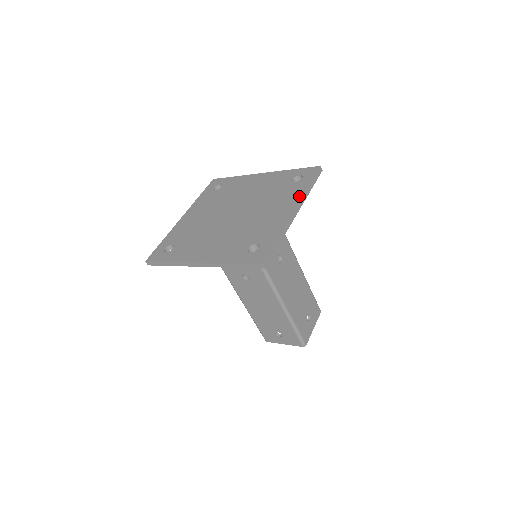
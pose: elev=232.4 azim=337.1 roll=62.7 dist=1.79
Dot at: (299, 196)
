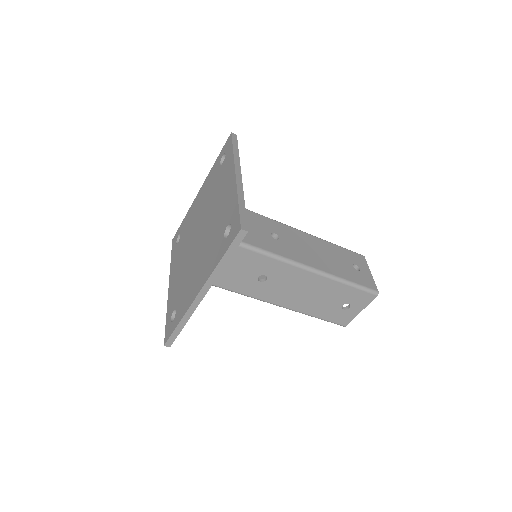
Dot at: (232, 164)
